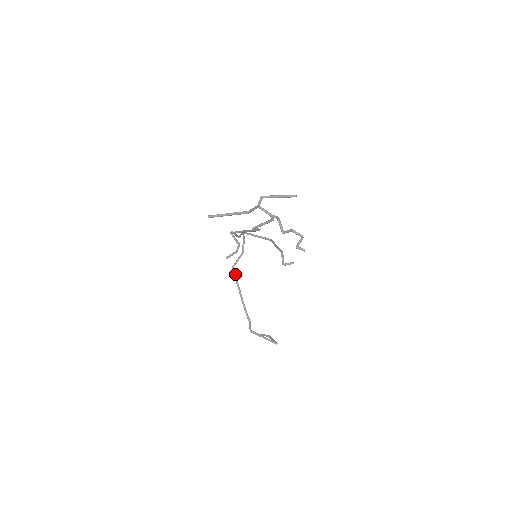
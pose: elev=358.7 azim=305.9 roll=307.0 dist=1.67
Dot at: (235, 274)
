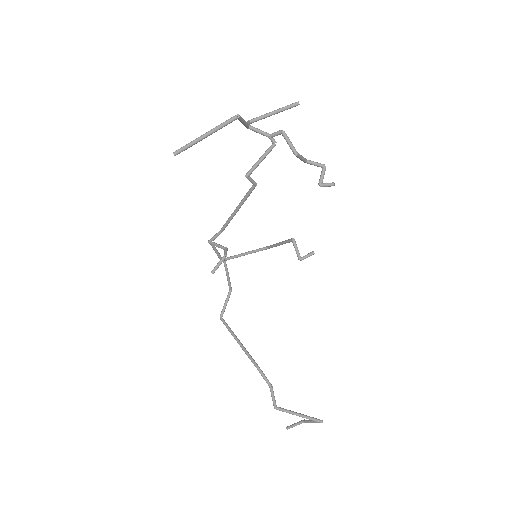
Dot at: (227, 325)
